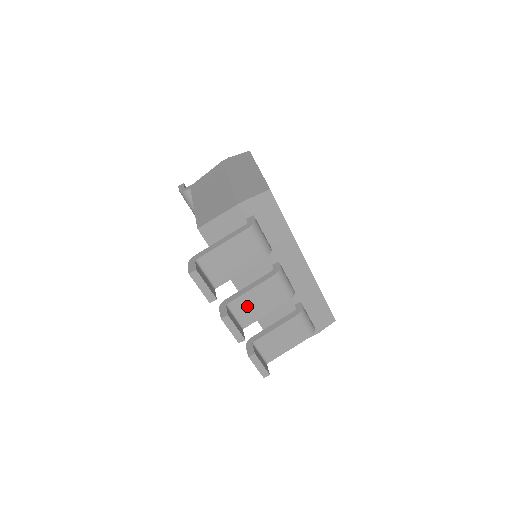
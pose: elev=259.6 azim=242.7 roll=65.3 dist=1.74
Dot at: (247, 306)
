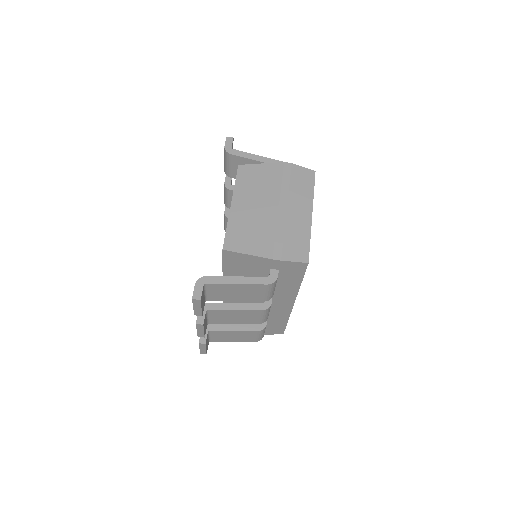
Dot at: (223, 316)
